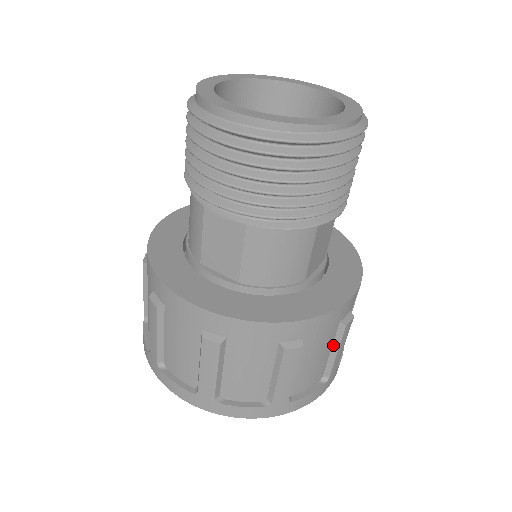
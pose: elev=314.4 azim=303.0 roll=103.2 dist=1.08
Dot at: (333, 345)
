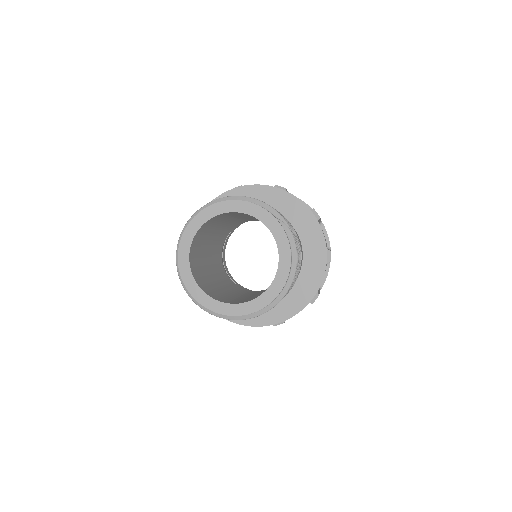
Dot at: occluded
